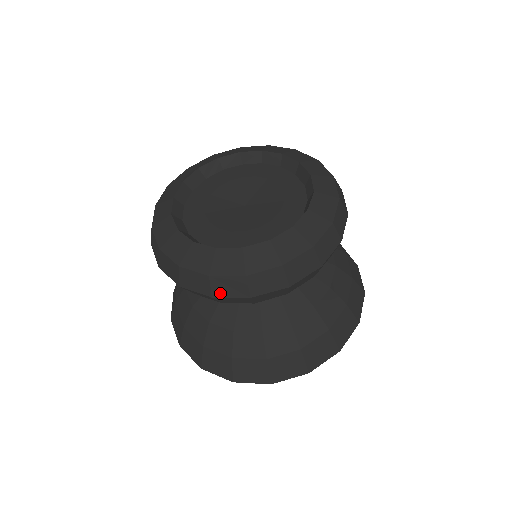
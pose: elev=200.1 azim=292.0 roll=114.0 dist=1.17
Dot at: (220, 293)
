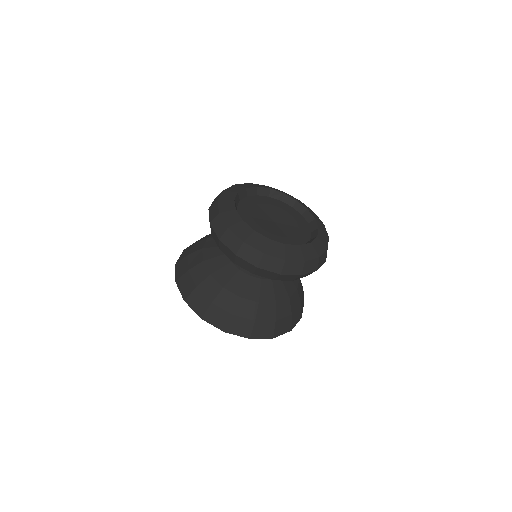
Dot at: (225, 241)
